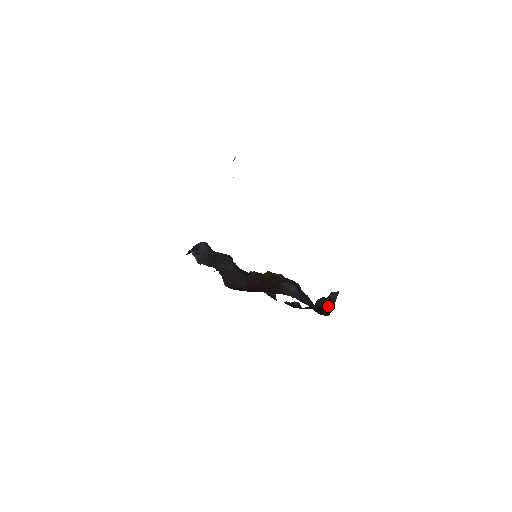
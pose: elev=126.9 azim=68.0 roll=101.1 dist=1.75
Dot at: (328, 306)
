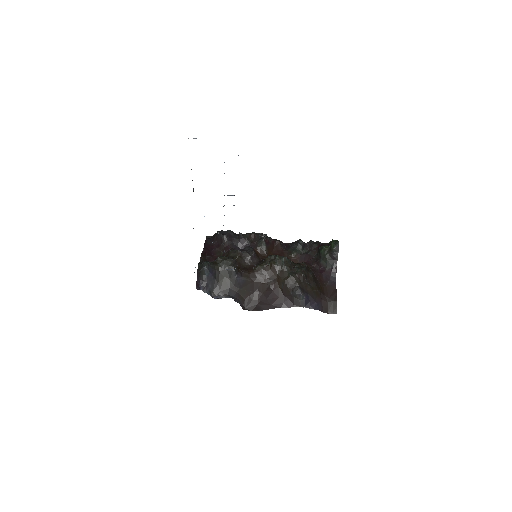
Dot at: (332, 267)
